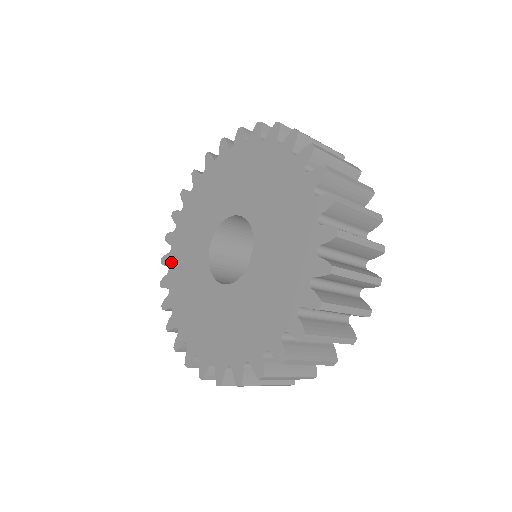
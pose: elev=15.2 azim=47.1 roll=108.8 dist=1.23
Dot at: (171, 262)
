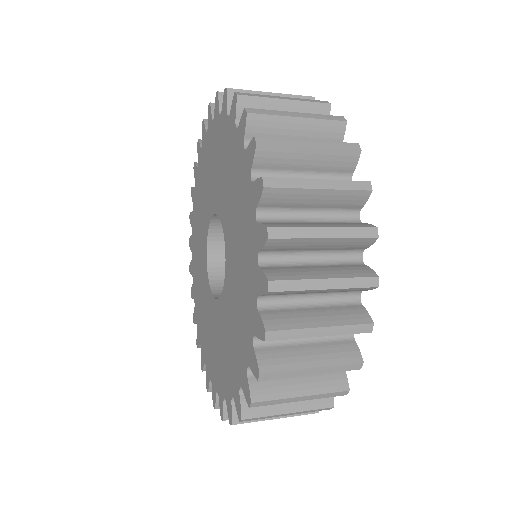
Dot at: (193, 270)
